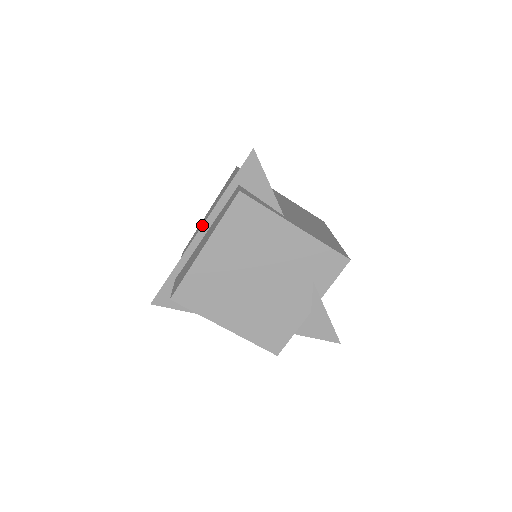
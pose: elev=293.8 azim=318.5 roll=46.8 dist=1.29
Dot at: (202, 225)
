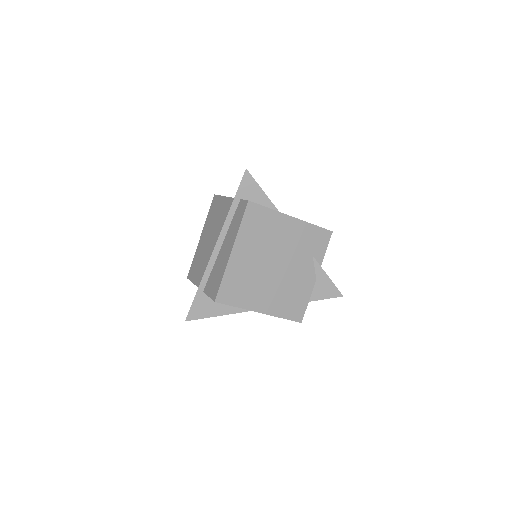
Dot at: occluded
